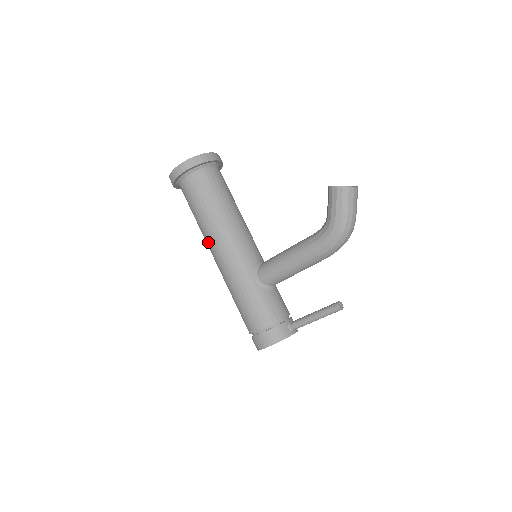
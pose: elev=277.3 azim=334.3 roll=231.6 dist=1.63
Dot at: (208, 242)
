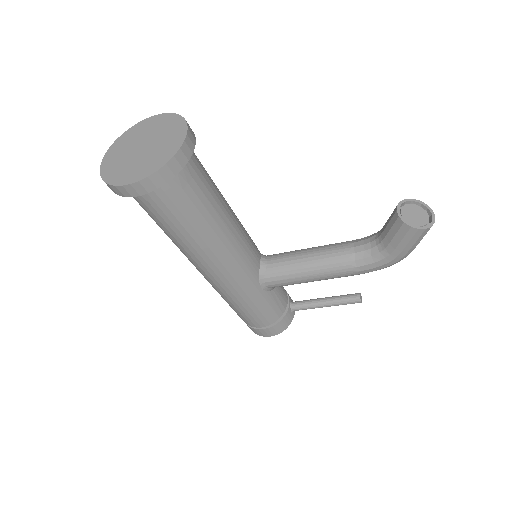
Dot at: (191, 259)
